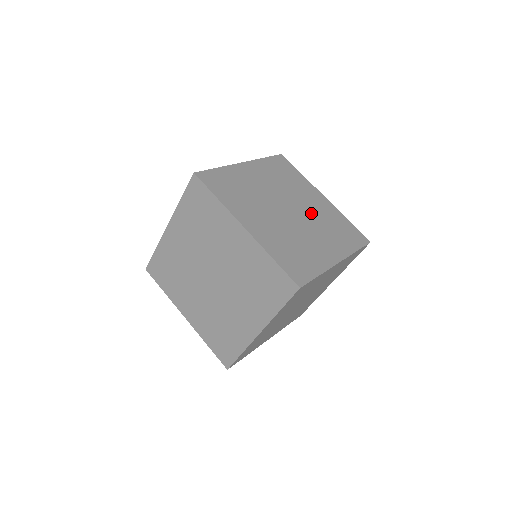
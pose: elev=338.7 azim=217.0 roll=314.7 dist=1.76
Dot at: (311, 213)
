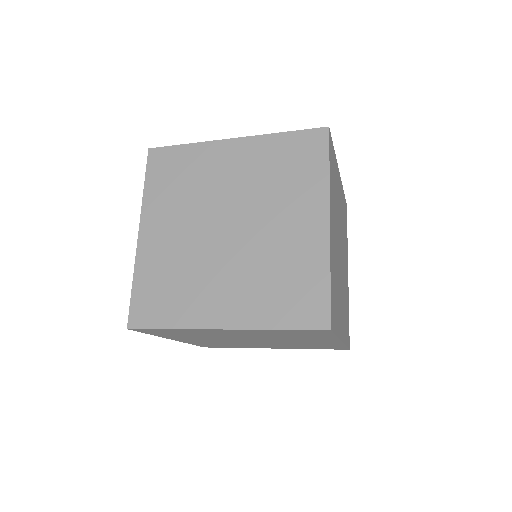
Dot at: (246, 193)
